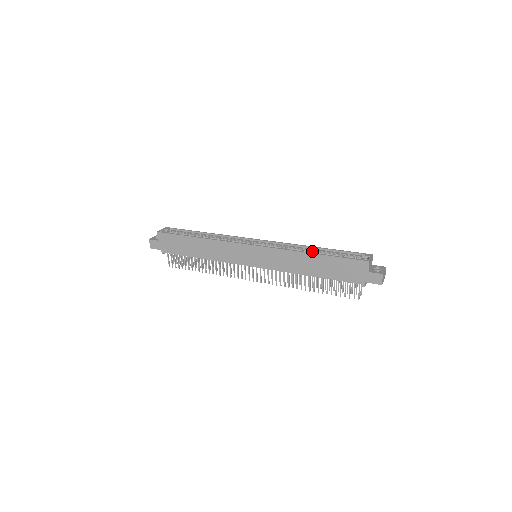
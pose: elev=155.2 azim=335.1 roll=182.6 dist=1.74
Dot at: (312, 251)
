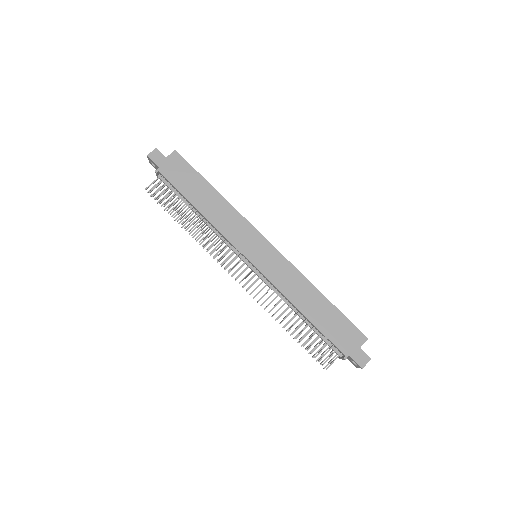
Dot at: occluded
